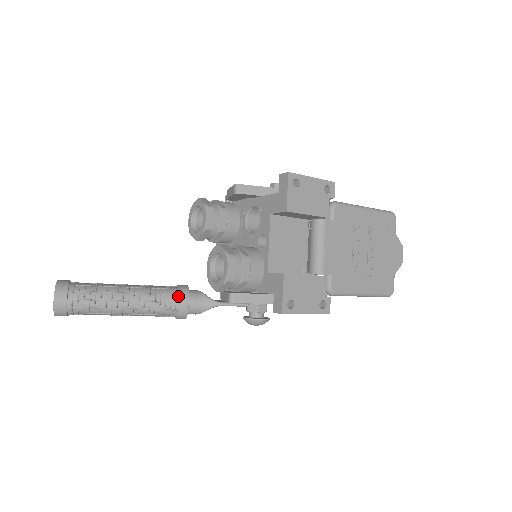
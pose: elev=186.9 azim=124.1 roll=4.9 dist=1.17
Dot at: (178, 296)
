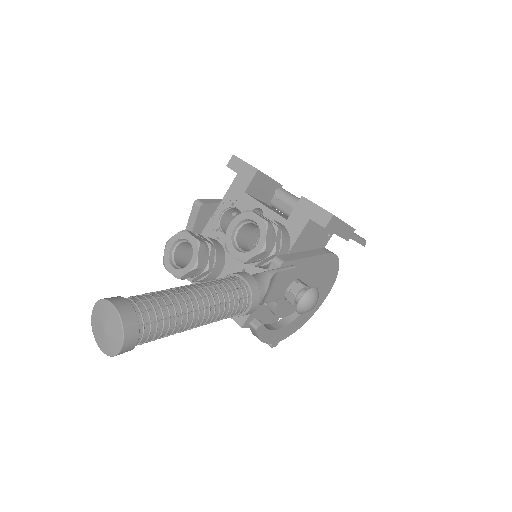
Dot at: (235, 275)
